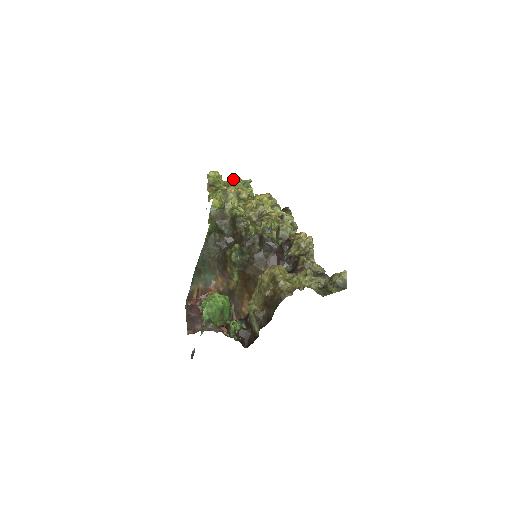
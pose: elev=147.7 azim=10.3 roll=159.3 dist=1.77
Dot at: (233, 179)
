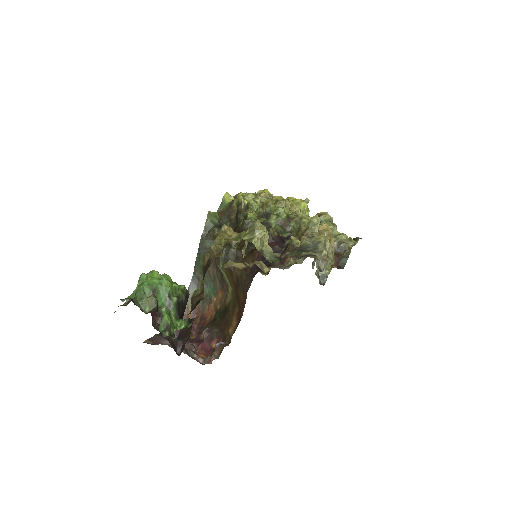
Dot at: occluded
